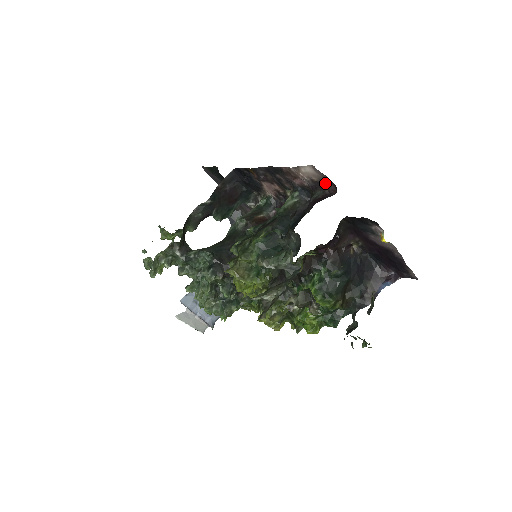
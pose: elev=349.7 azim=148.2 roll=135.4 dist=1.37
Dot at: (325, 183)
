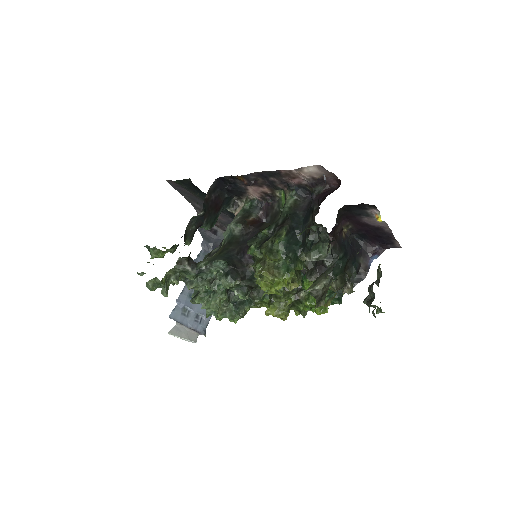
Dot at: (327, 179)
